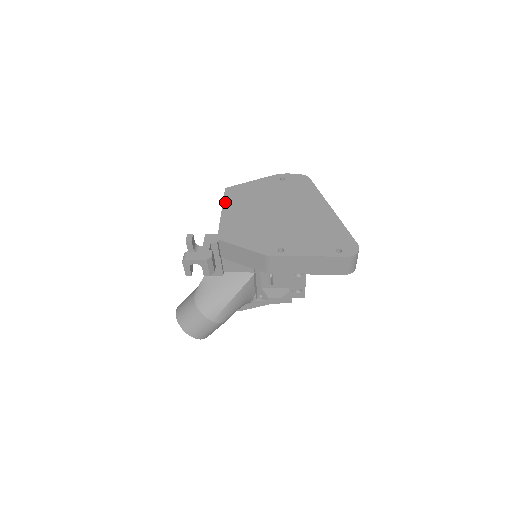
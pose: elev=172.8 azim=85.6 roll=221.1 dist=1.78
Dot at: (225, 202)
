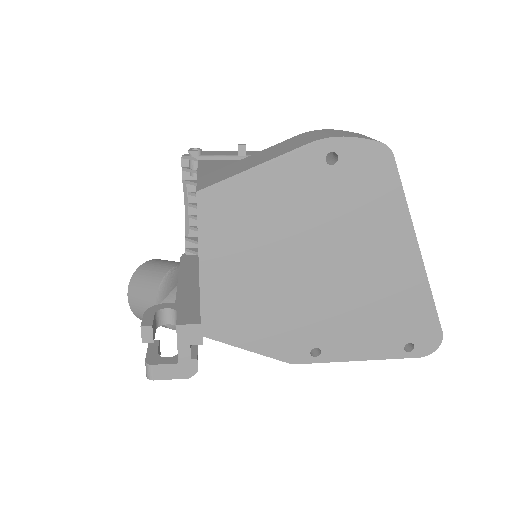
Dot at: (203, 240)
